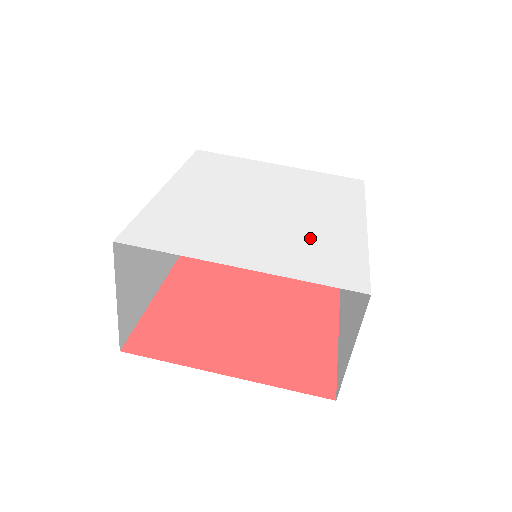
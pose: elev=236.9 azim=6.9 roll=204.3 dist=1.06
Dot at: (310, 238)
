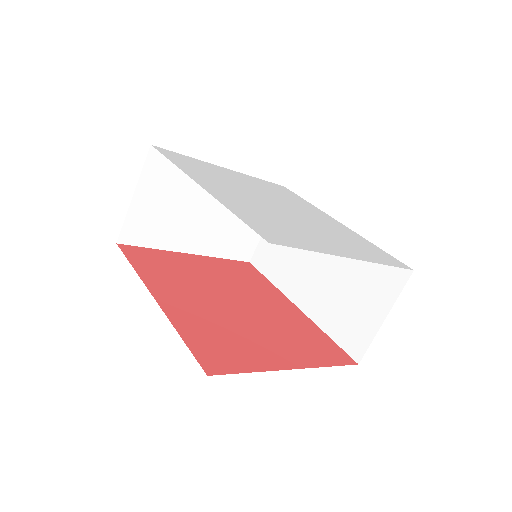
Dot at: (339, 233)
